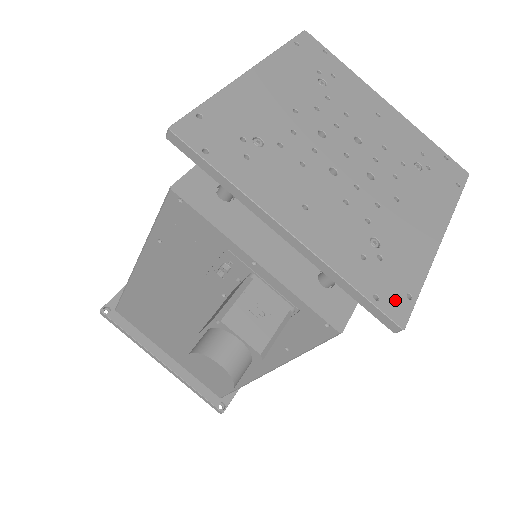
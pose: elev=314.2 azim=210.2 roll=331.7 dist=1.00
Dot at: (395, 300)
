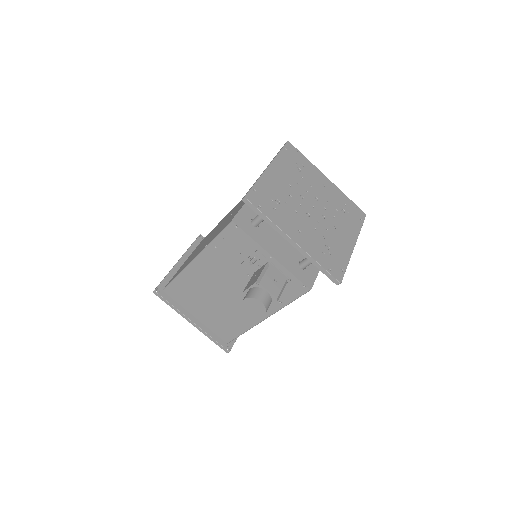
Dot at: (337, 271)
